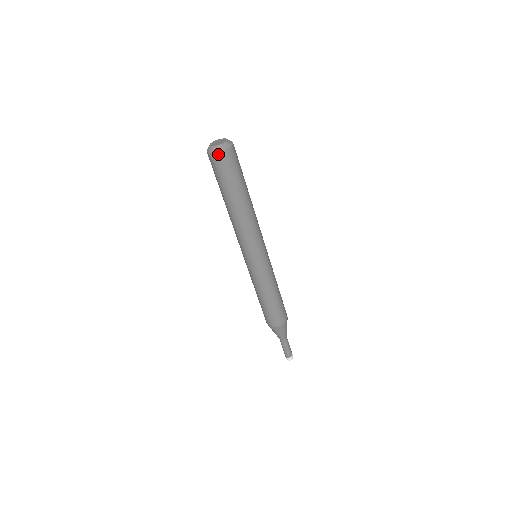
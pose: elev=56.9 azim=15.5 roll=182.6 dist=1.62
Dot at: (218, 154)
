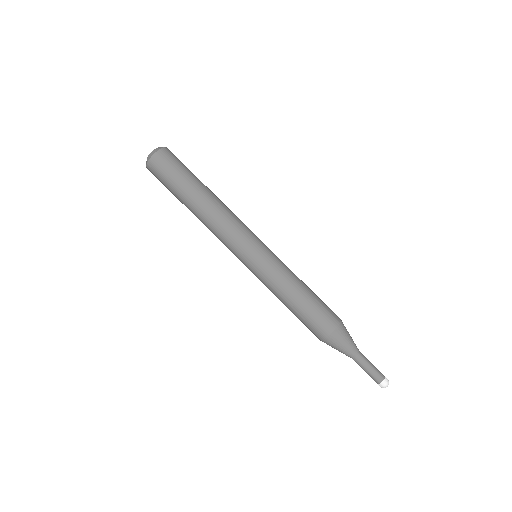
Dot at: (154, 157)
